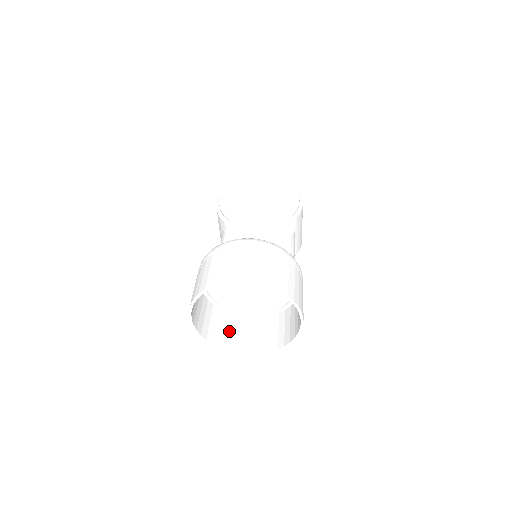
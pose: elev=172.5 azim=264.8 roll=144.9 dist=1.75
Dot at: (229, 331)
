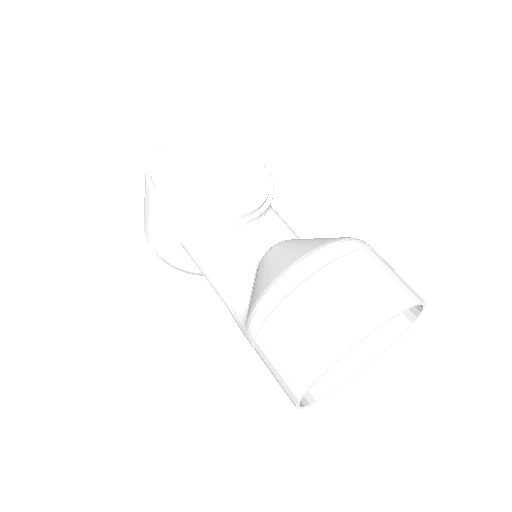
Dot at: occluded
